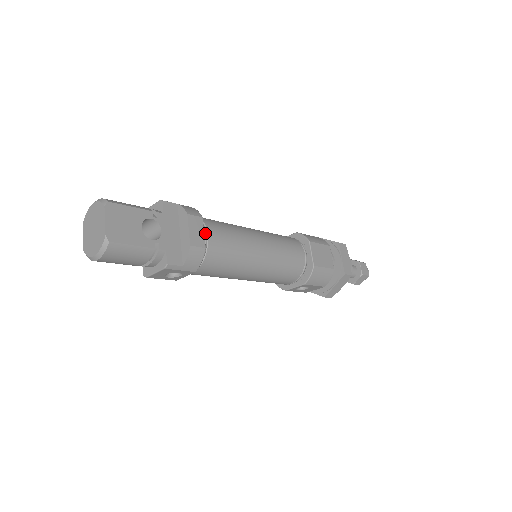
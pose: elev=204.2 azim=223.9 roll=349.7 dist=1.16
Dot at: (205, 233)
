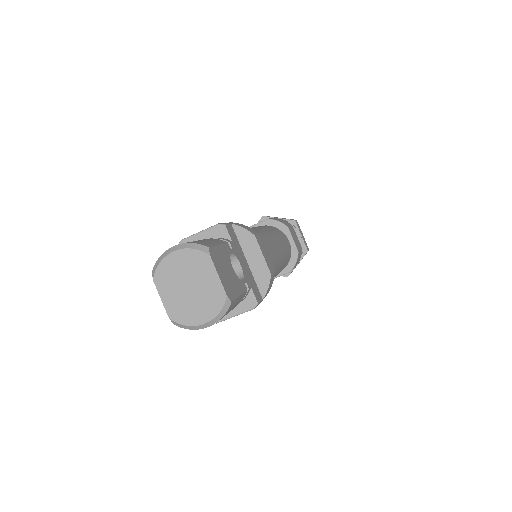
Dot at: occluded
